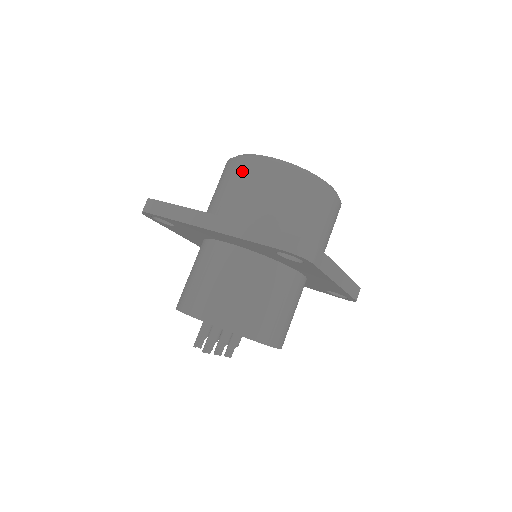
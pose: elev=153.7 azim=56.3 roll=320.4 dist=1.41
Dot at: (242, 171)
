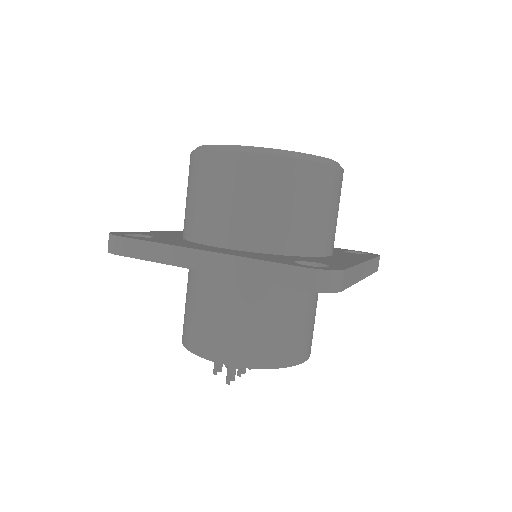
Dot at: (217, 172)
